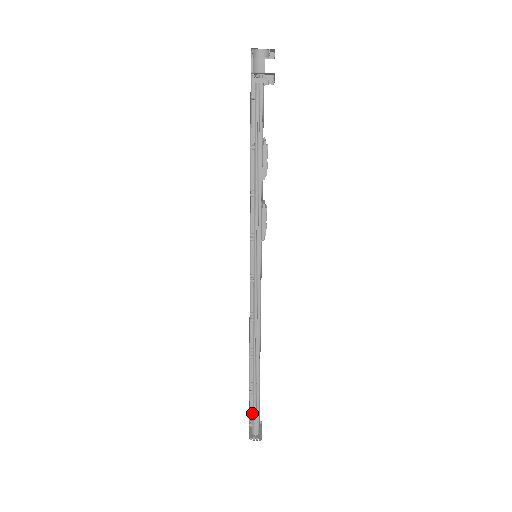
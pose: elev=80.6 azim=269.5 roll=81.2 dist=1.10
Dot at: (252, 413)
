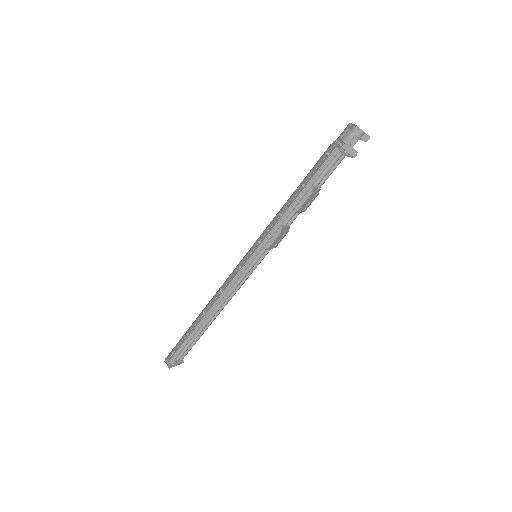
Dot at: occluded
